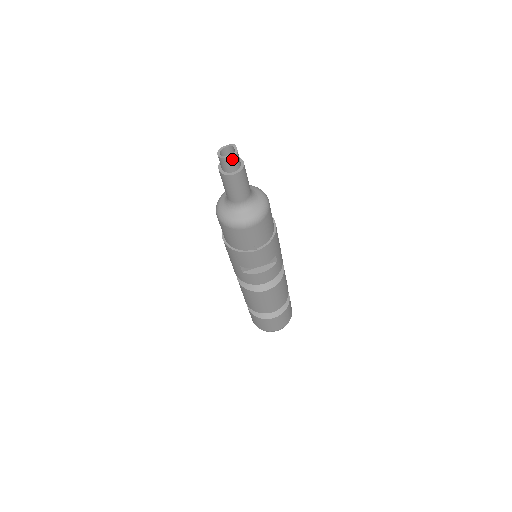
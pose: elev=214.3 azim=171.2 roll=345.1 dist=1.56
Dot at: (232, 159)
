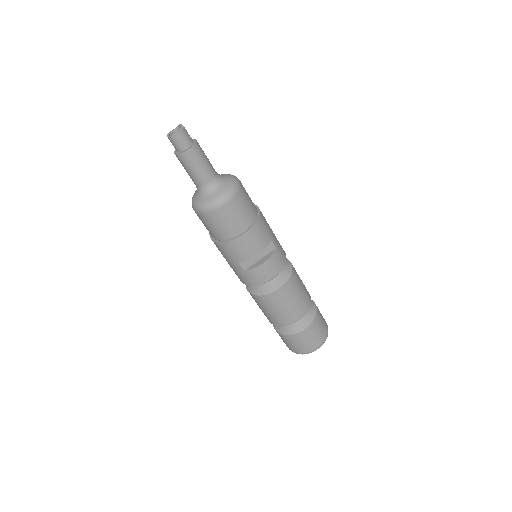
Dot at: (180, 134)
